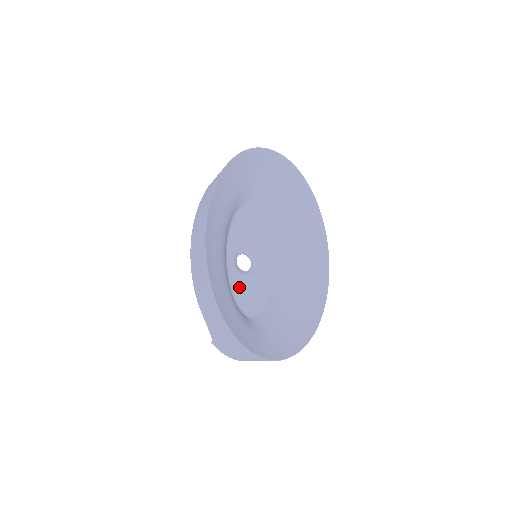
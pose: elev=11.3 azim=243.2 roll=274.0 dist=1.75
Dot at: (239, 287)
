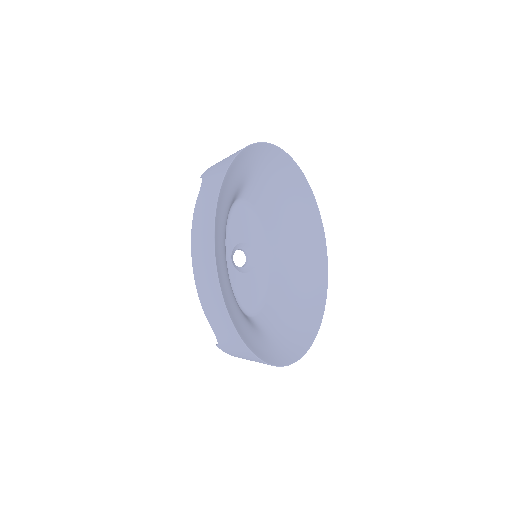
Dot at: (239, 287)
